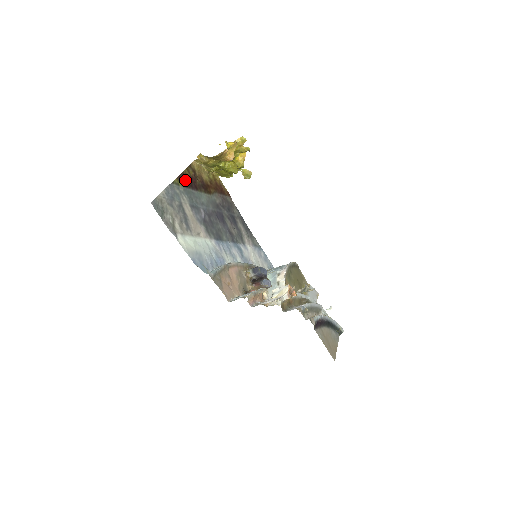
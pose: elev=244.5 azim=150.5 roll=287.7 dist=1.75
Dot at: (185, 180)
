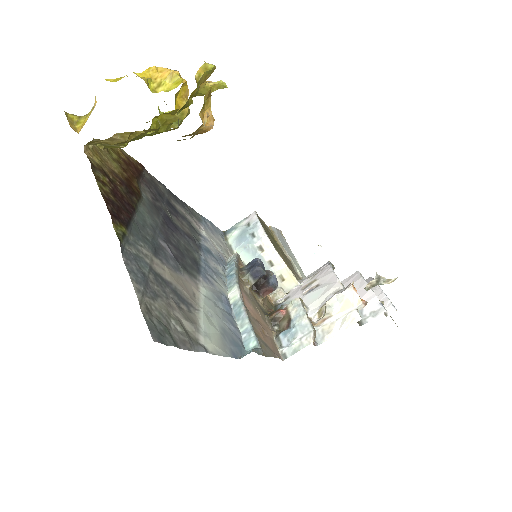
Dot at: (117, 210)
